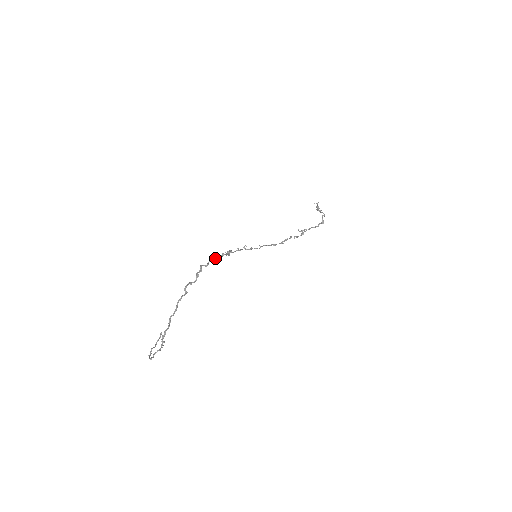
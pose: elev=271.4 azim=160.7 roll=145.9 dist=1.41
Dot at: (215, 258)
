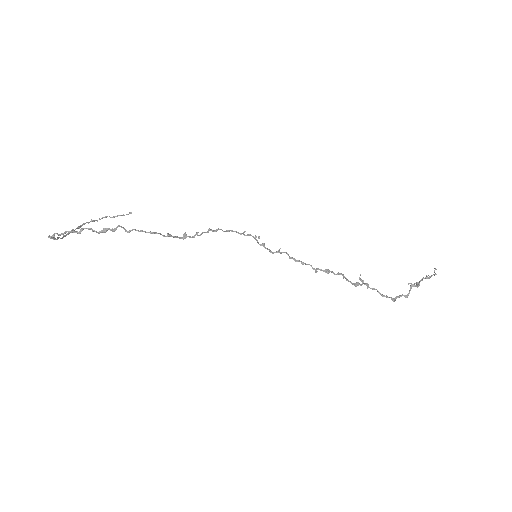
Dot at: (149, 232)
